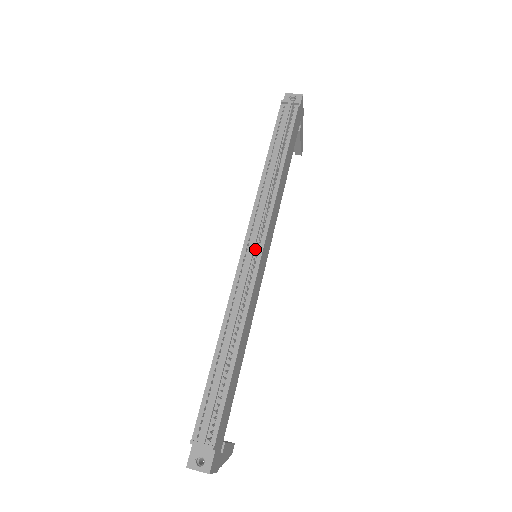
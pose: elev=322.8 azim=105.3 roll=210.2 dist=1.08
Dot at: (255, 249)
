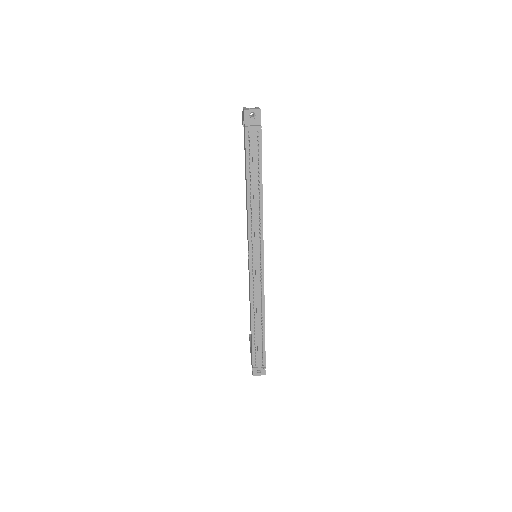
Dot at: (258, 261)
